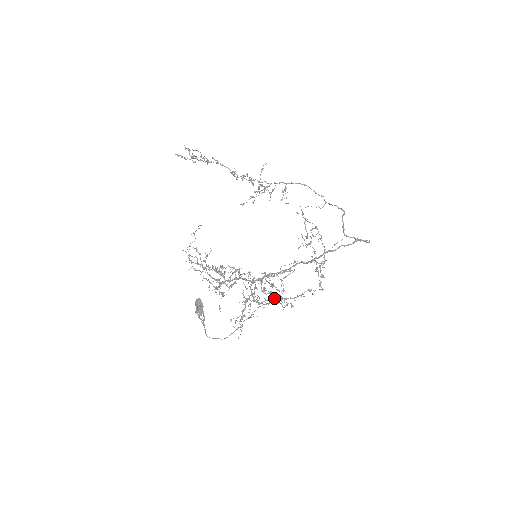
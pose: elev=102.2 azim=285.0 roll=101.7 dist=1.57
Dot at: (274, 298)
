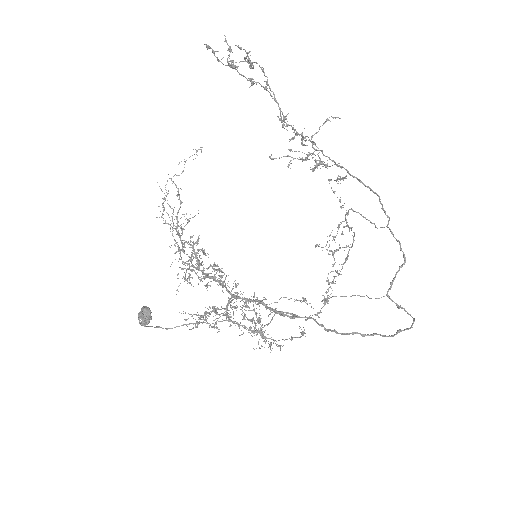
Dot at: (253, 330)
